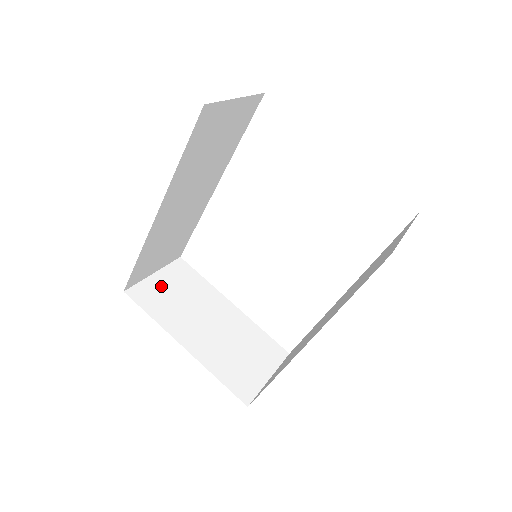
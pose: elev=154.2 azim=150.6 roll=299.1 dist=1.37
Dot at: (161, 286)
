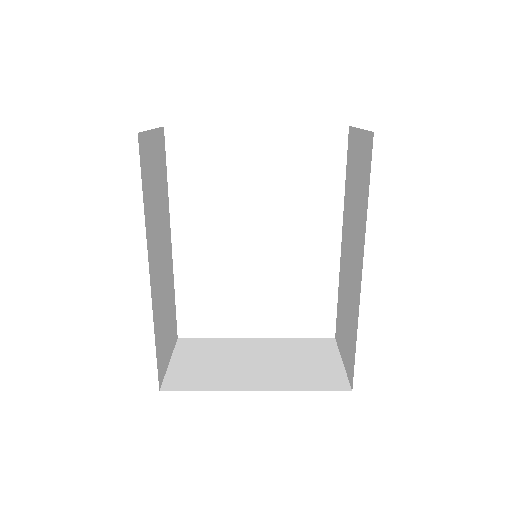
Dot at: (186, 366)
